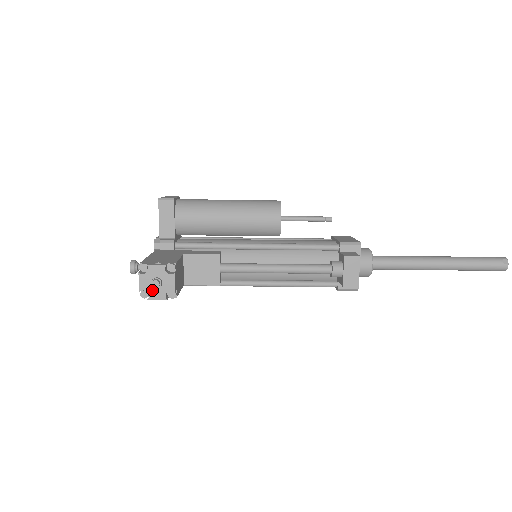
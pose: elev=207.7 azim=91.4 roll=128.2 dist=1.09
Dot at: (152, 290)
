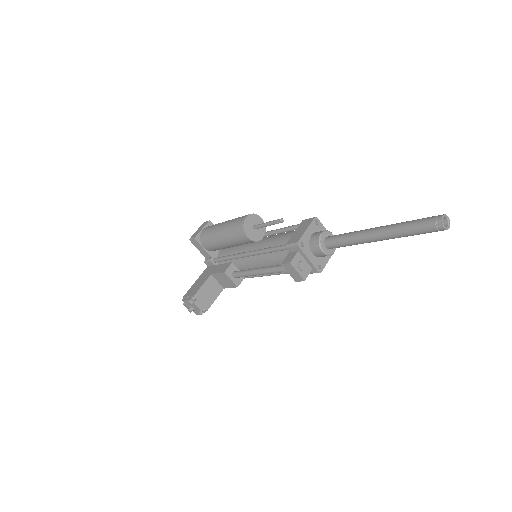
Dot at: (194, 311)
